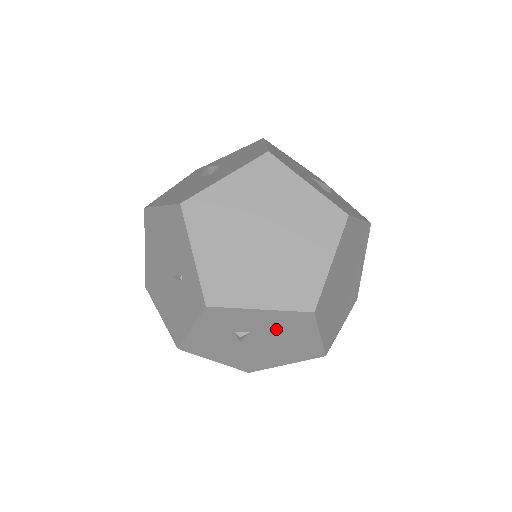
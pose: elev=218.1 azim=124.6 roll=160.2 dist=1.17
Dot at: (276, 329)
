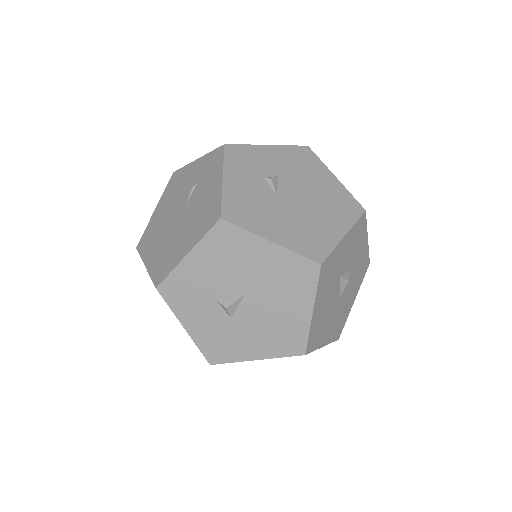
Dot at: (295, 171)
